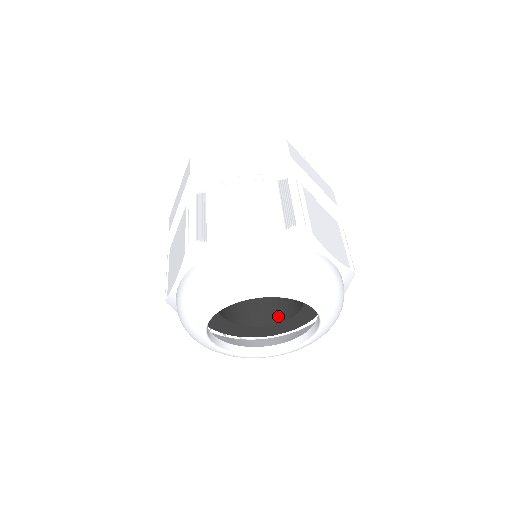
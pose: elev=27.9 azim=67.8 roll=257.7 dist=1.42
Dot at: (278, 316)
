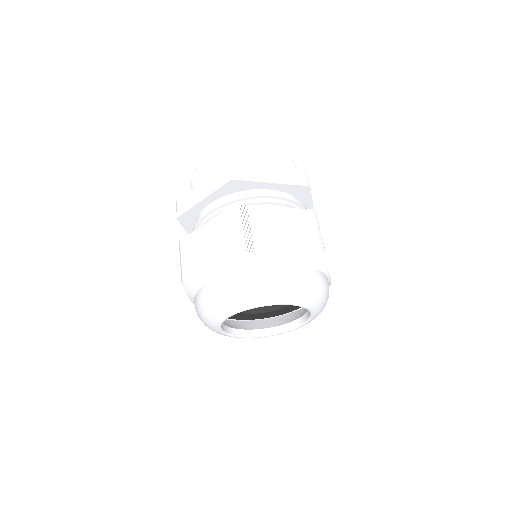
Dot at: occluded
